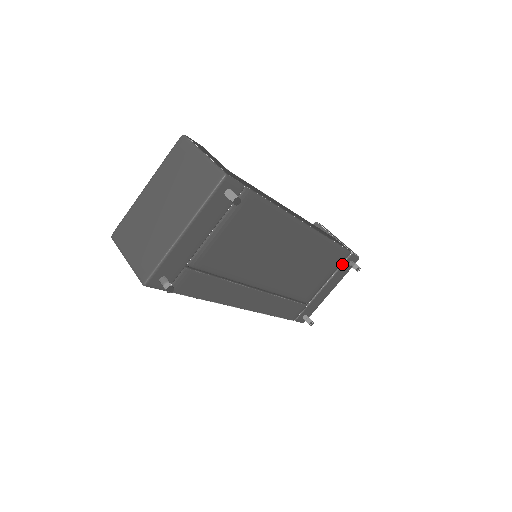
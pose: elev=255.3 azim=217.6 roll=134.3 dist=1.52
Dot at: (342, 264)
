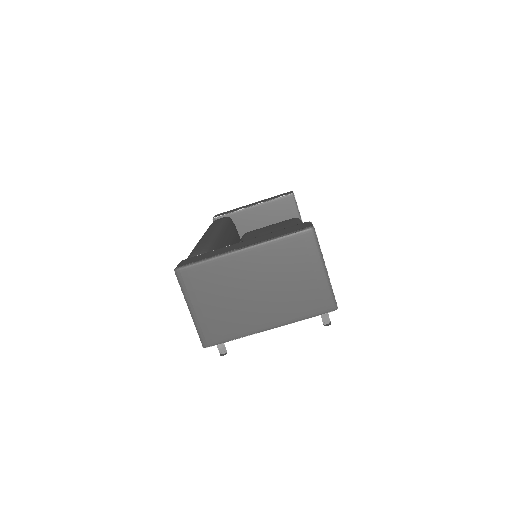
Dot at: occluded
